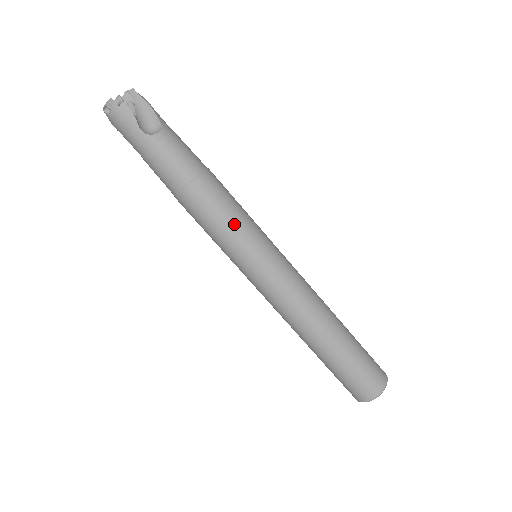
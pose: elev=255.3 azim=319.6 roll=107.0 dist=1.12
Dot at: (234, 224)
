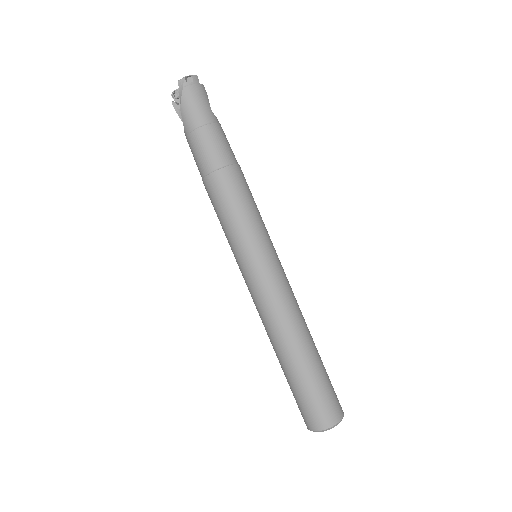
Dot at: (259, 213)
